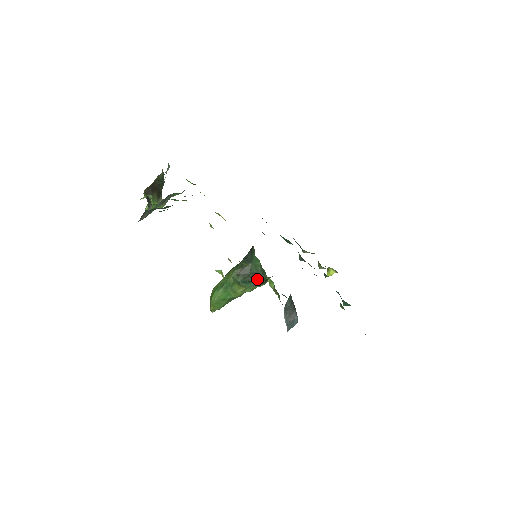
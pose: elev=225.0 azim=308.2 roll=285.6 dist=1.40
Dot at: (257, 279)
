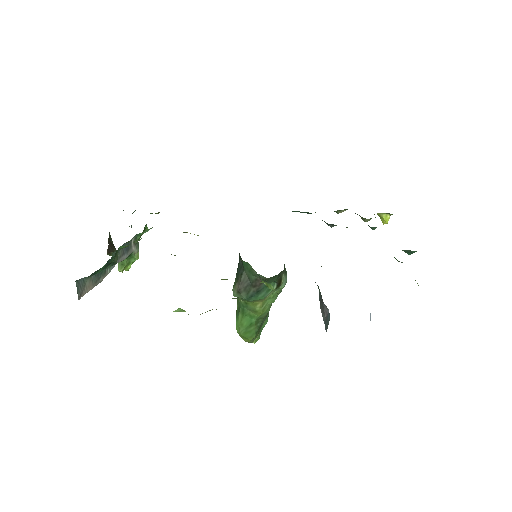
Dot at: (265, 285)
